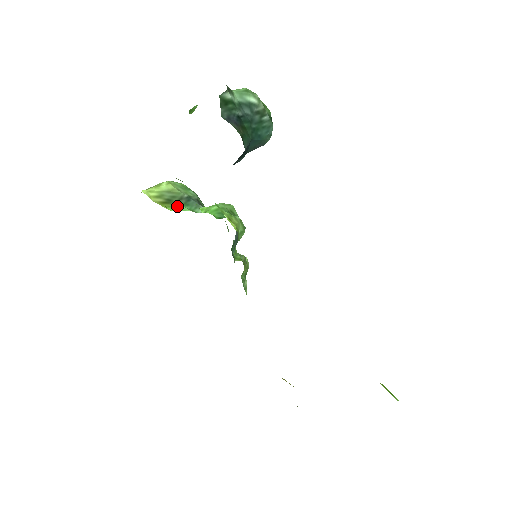
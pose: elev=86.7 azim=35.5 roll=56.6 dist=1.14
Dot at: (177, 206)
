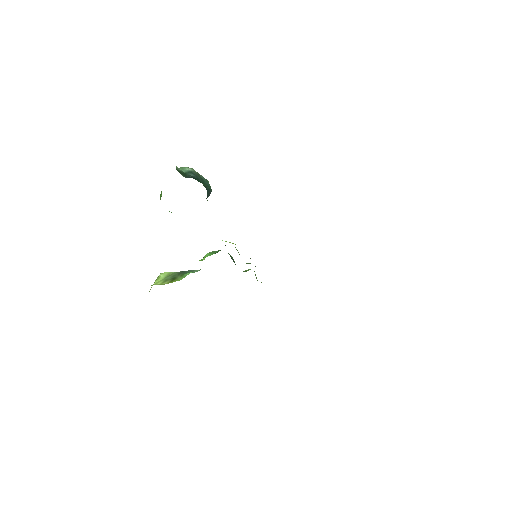
Dot at: (182, 277)
